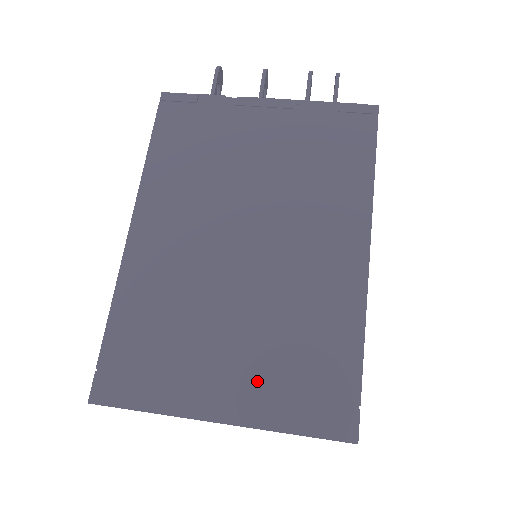
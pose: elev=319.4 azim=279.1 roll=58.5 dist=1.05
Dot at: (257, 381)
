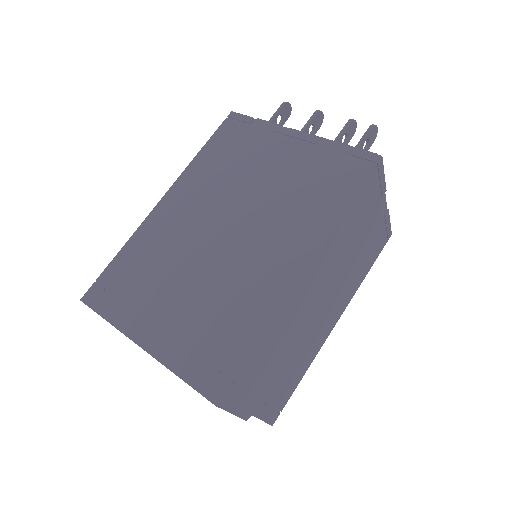
Dot at: (178, 330)
